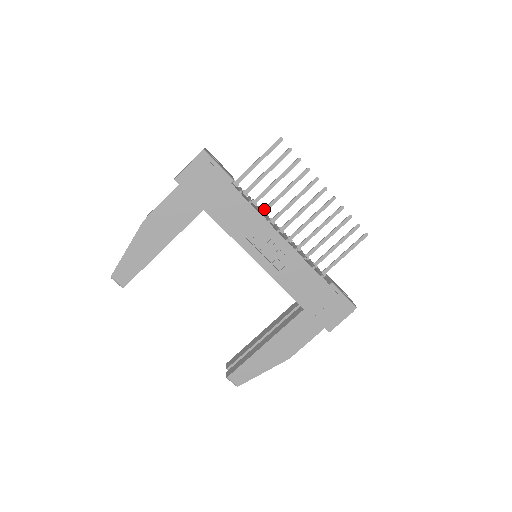
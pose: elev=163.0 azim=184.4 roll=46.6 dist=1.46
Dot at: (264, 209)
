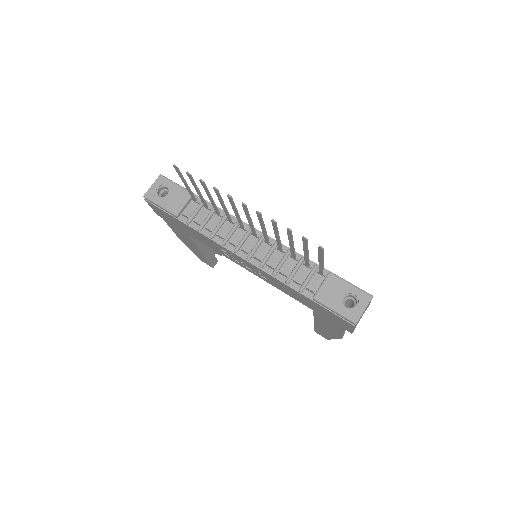
Dot at: (228, 219)
